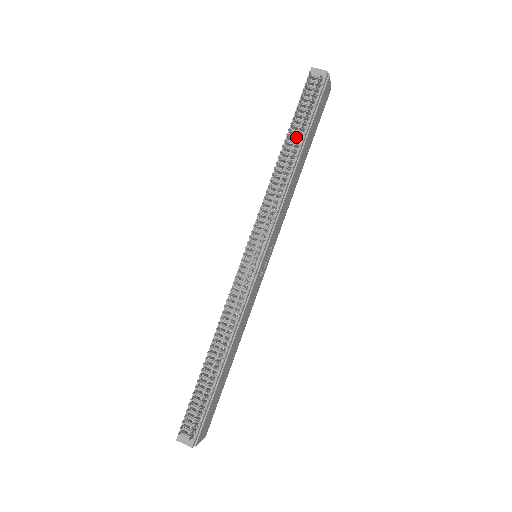
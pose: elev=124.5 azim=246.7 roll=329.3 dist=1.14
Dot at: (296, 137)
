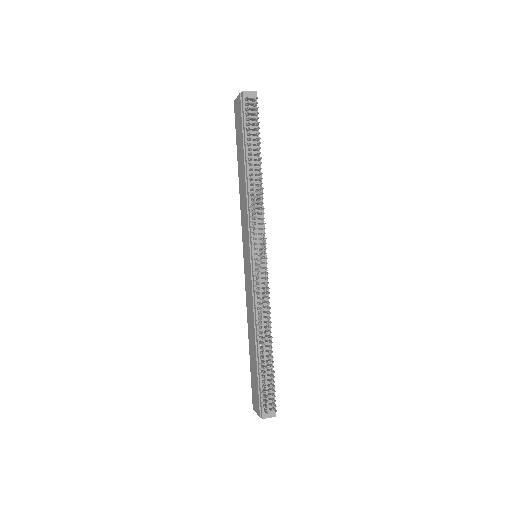
Dot at: (254, 152)
